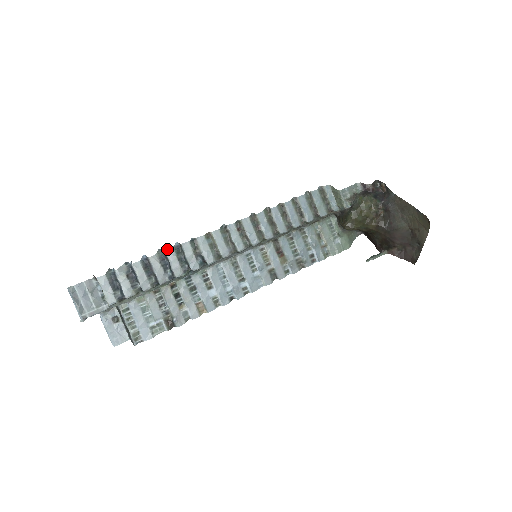
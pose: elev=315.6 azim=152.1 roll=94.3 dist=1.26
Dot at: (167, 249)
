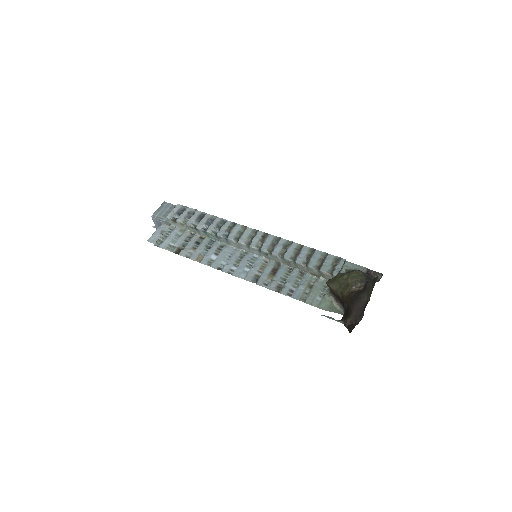
Dot at: occluded
